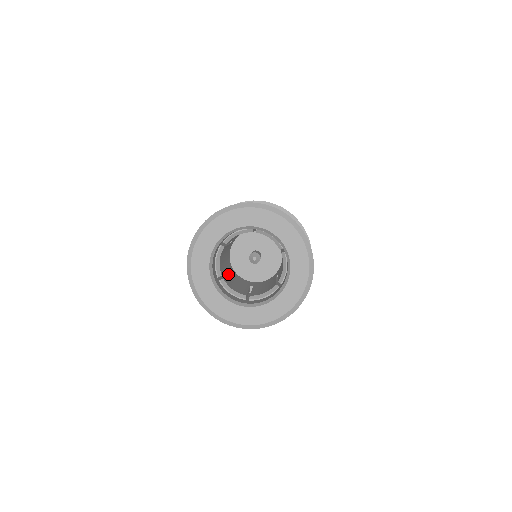
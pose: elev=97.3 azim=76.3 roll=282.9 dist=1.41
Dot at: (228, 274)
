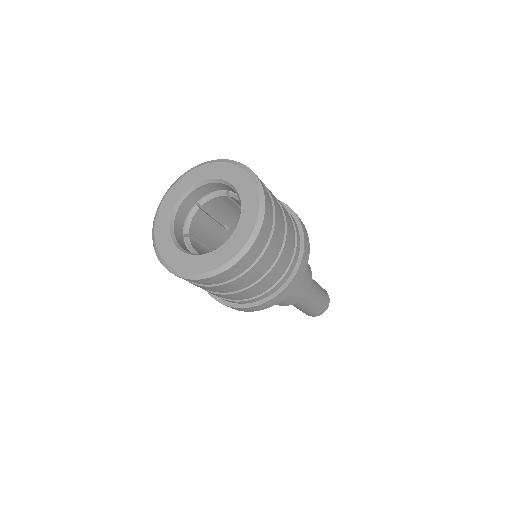
Dot at: occluded
